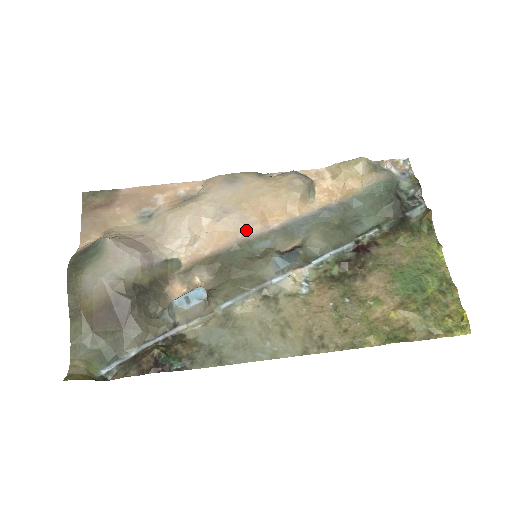
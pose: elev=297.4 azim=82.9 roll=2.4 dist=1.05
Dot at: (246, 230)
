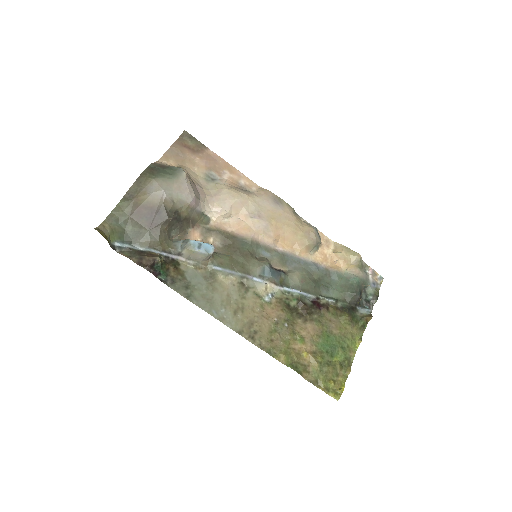
Dot at: (262, 237)
